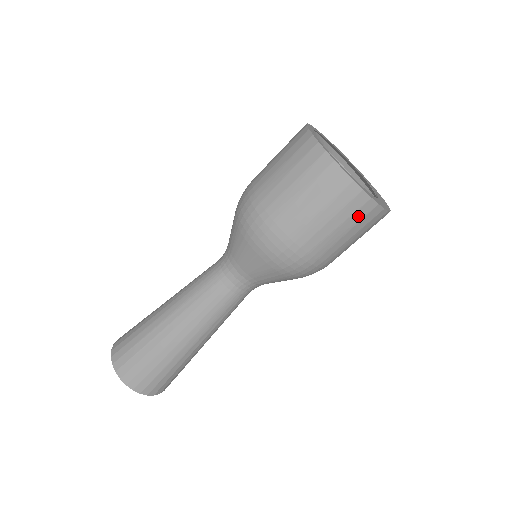
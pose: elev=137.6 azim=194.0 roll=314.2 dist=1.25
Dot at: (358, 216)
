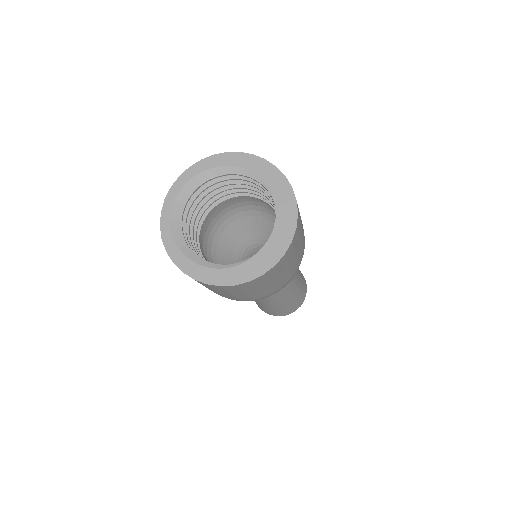
Dot at: (233, 290)
